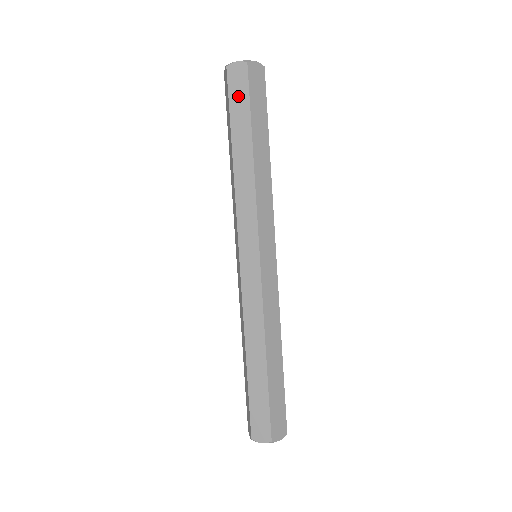
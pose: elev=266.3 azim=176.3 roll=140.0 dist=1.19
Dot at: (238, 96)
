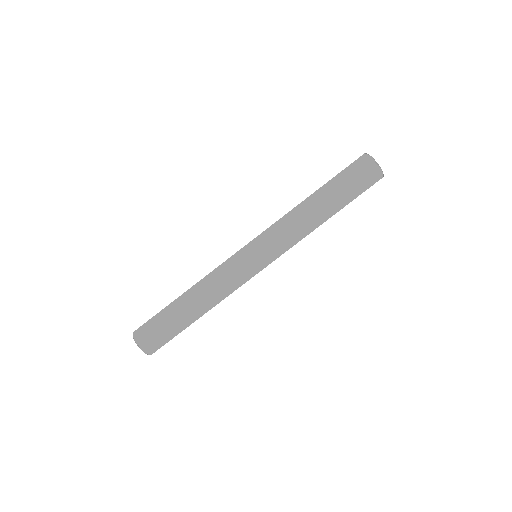
Dot at: (360, 185)
